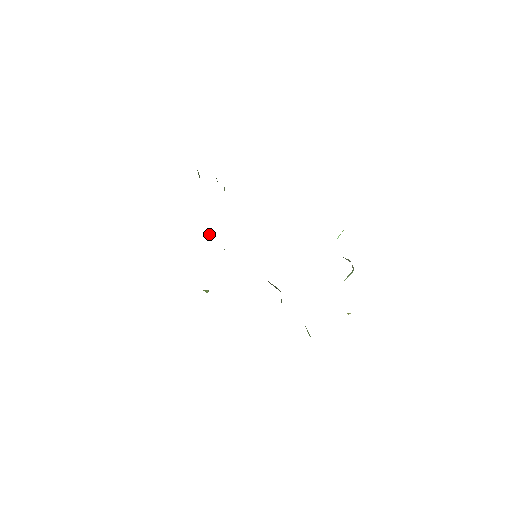
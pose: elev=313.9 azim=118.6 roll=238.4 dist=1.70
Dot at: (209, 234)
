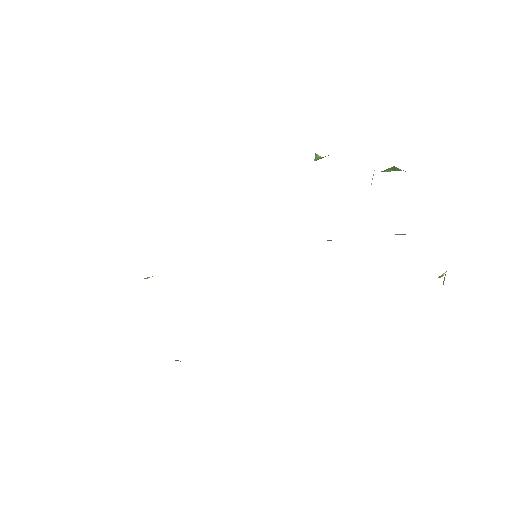
Dot at: occluded
